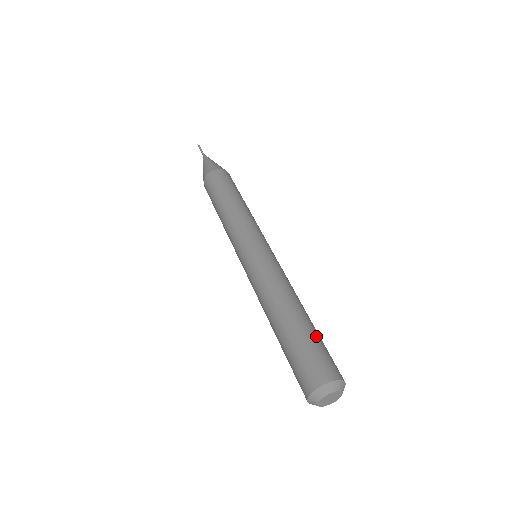
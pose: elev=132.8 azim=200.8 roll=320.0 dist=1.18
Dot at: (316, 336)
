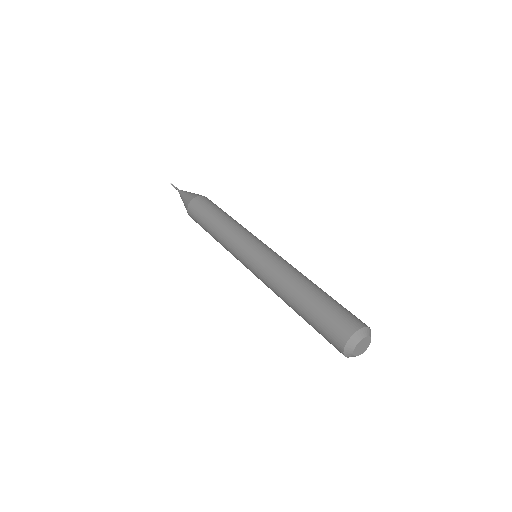
Dot at: occluded
